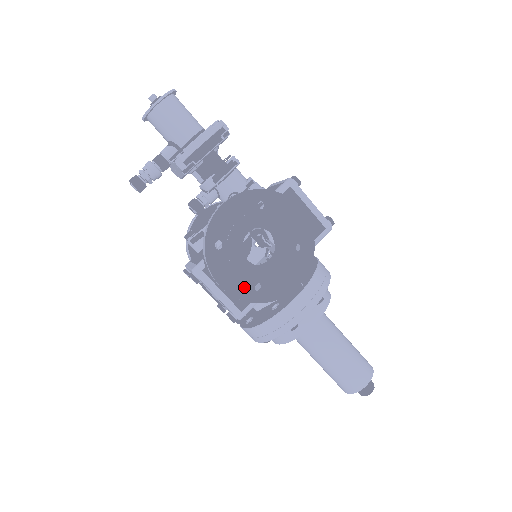
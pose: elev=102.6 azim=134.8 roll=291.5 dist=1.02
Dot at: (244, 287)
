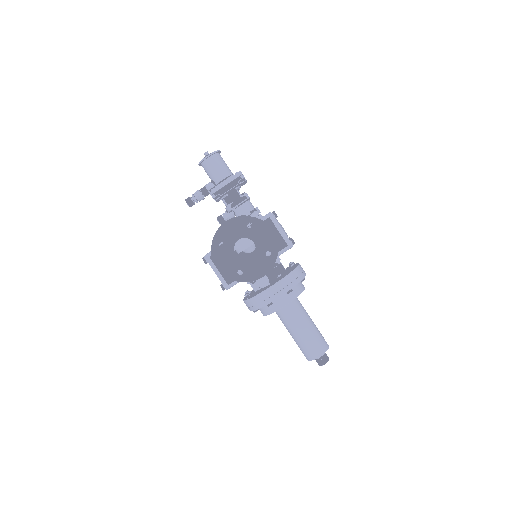
Dot at: (231, 271)
